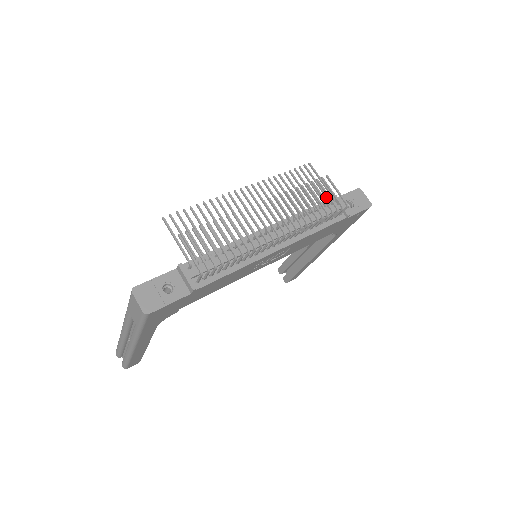
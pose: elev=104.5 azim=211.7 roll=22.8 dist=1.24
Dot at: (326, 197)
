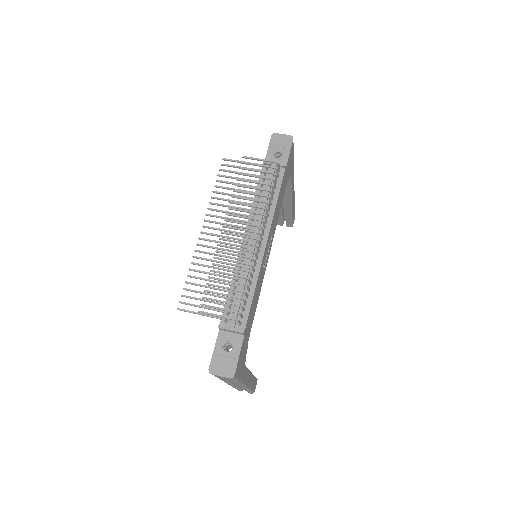
Dot at: occluded
